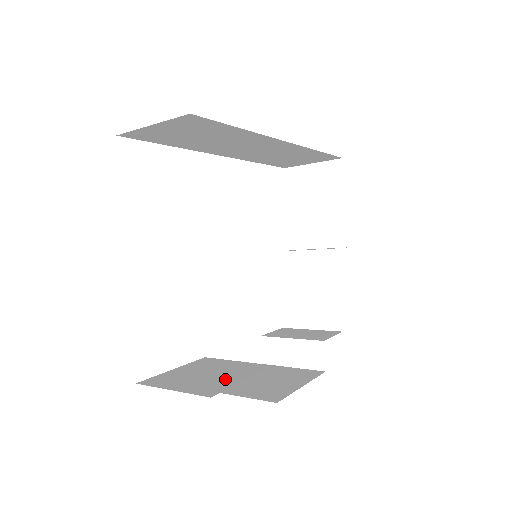
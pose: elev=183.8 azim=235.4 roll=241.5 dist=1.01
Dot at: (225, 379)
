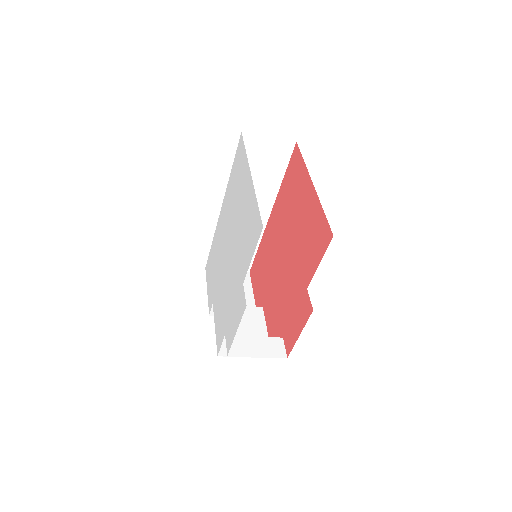
Dot at: occluded
